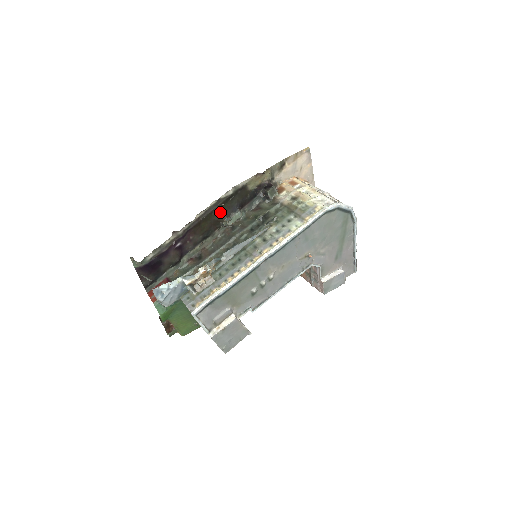
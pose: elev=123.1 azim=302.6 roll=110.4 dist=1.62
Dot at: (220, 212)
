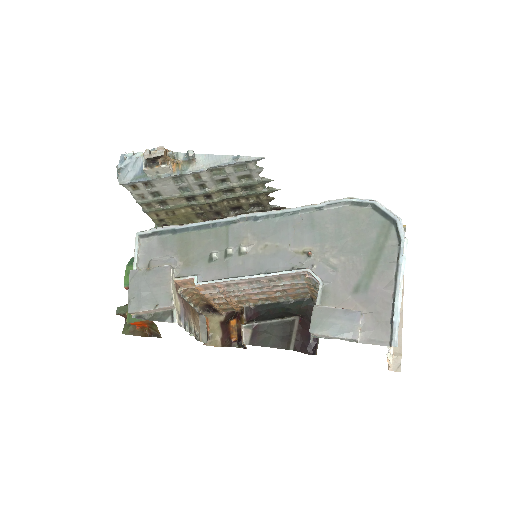
Dot at: occluded
